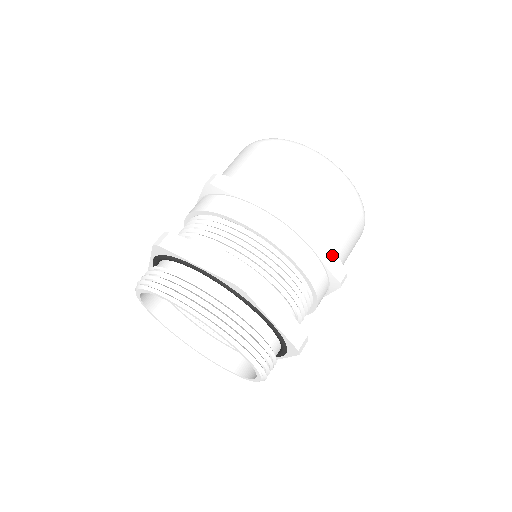
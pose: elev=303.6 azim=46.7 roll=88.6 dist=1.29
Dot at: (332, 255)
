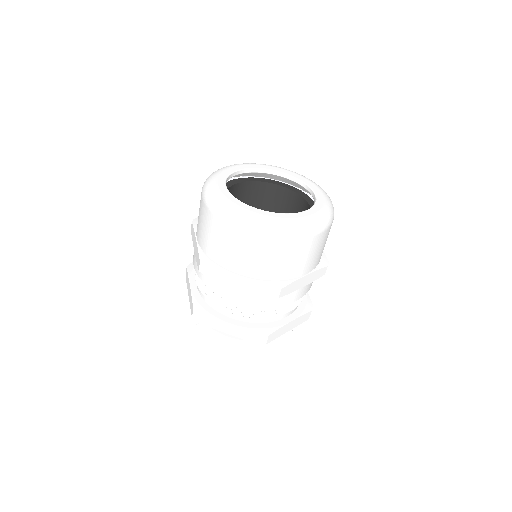
Dot at: occluded
